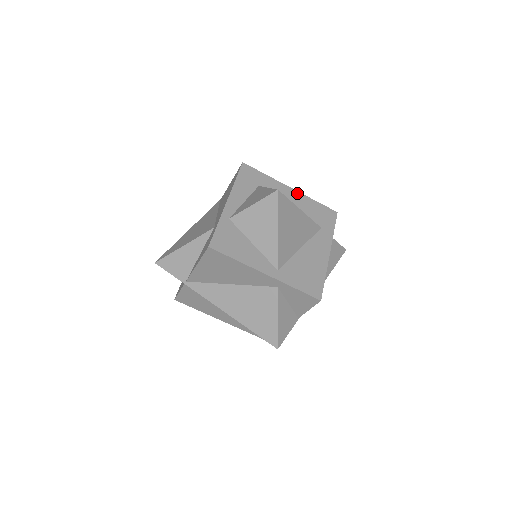
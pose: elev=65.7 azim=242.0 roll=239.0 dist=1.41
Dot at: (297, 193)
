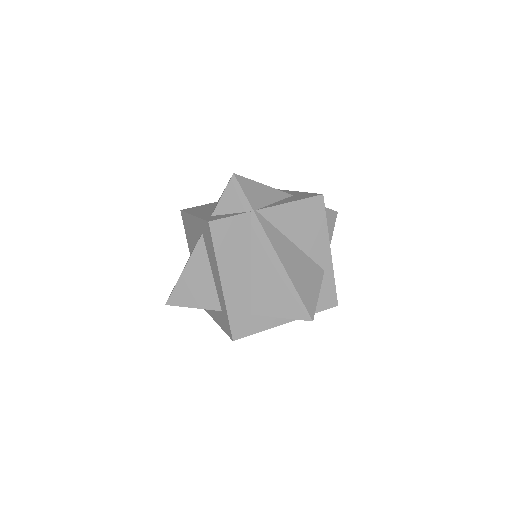
Dot at: occluded
